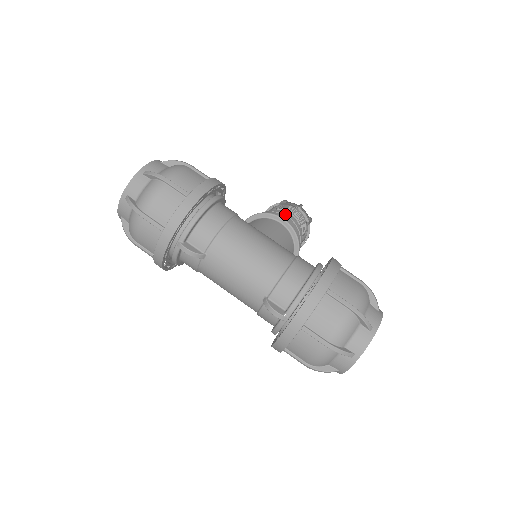
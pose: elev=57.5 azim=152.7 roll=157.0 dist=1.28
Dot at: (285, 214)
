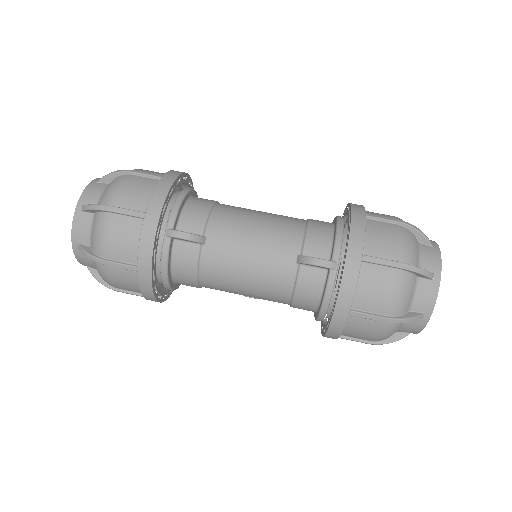
Dot at: occluded
